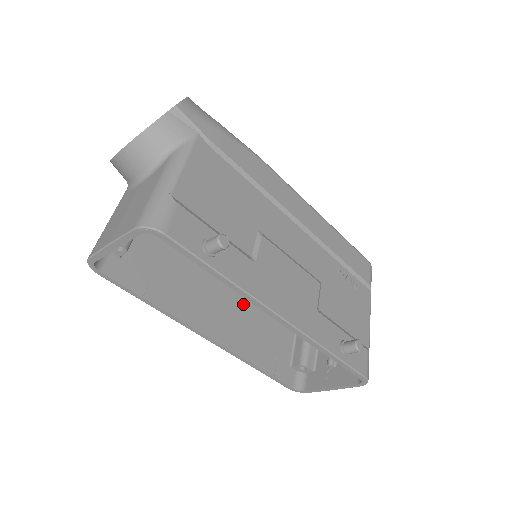
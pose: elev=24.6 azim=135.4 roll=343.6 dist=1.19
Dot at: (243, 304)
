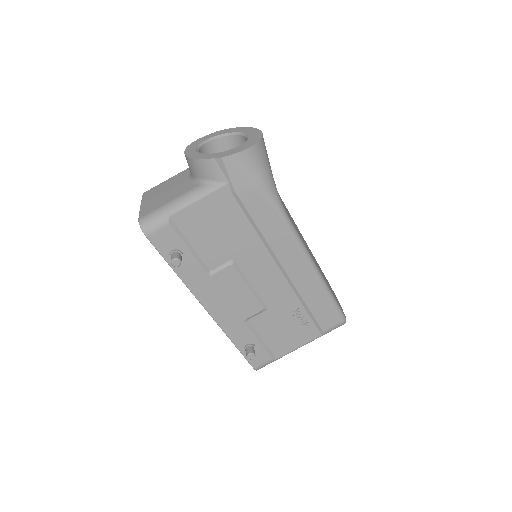
Dot at: occluded
